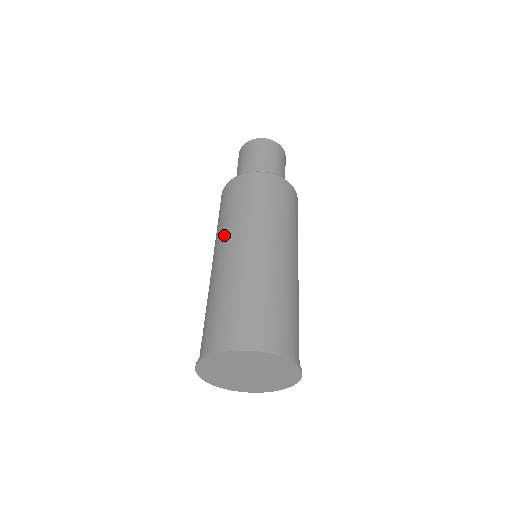
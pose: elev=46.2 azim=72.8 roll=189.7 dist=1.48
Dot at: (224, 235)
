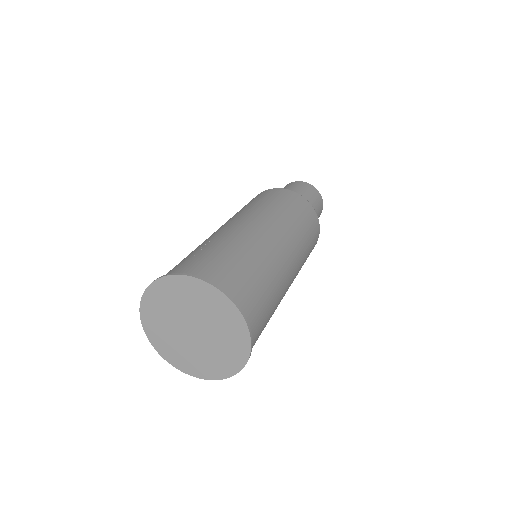
Dot at: (260, 214)
